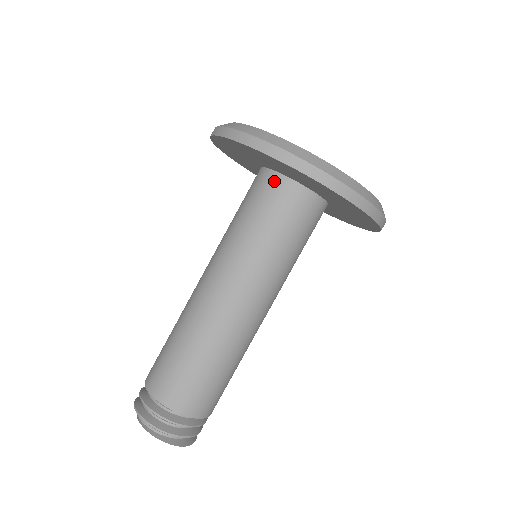
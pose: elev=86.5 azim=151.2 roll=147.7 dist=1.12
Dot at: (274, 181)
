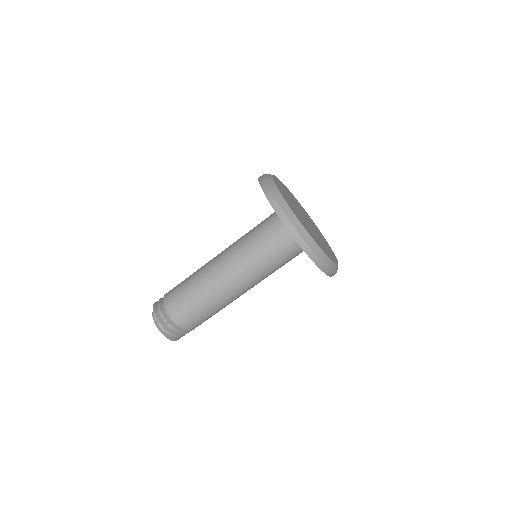
Dot at: (282, 223)
